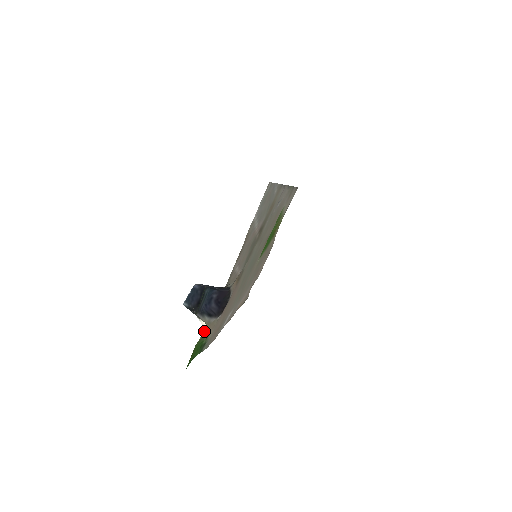
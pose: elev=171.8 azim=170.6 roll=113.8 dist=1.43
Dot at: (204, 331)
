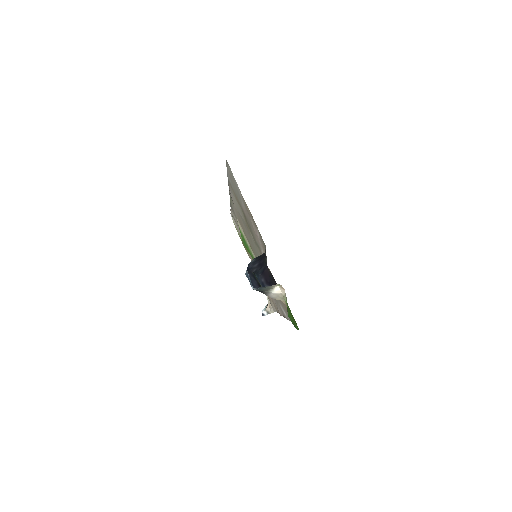
Dot at: (283, 293)
